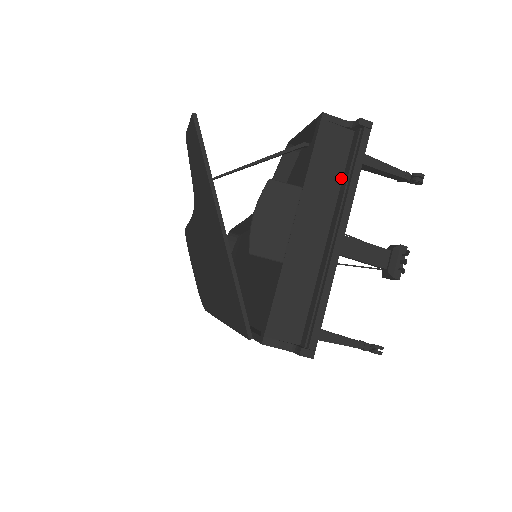
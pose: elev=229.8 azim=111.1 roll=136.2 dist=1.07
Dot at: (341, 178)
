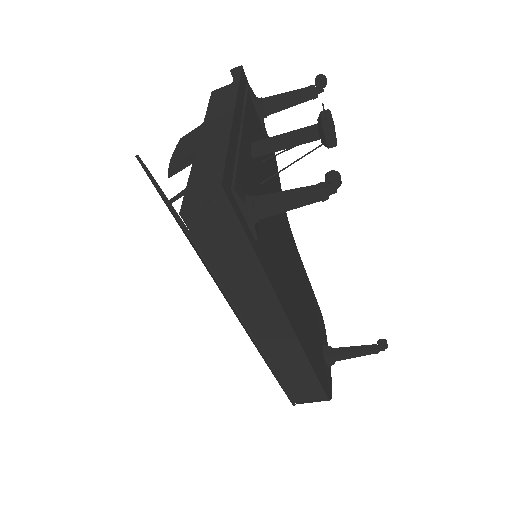
Dot at: occluded
